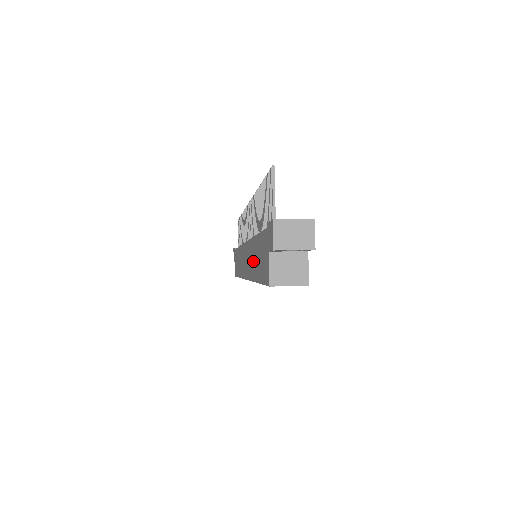
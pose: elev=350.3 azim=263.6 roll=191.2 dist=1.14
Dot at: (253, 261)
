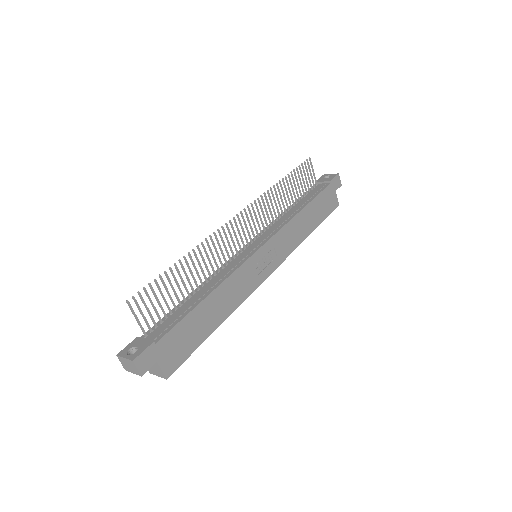
Dot at: occluded
